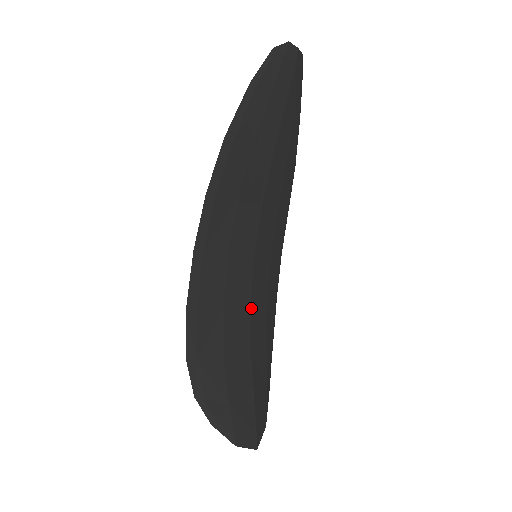
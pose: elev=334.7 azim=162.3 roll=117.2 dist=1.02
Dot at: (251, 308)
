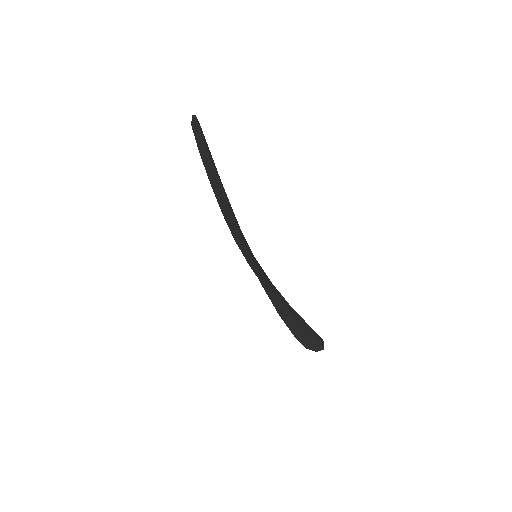
Dot at: (272, 284)
